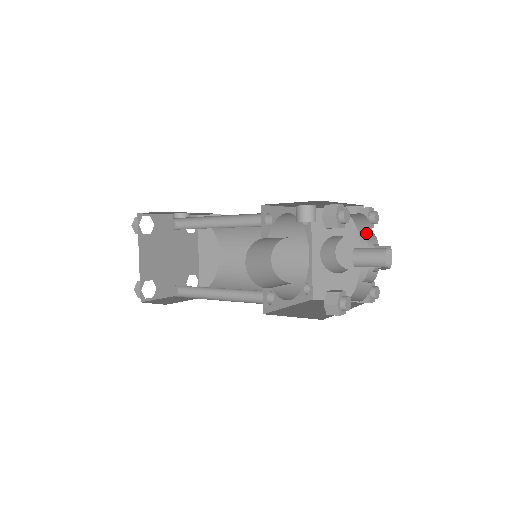
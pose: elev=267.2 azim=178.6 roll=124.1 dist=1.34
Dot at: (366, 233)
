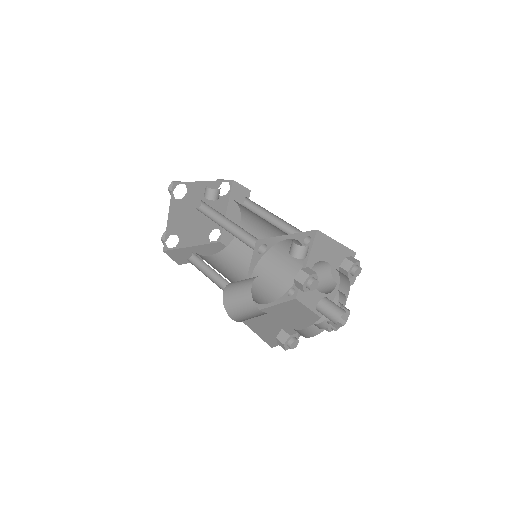
Dot at: occluded
